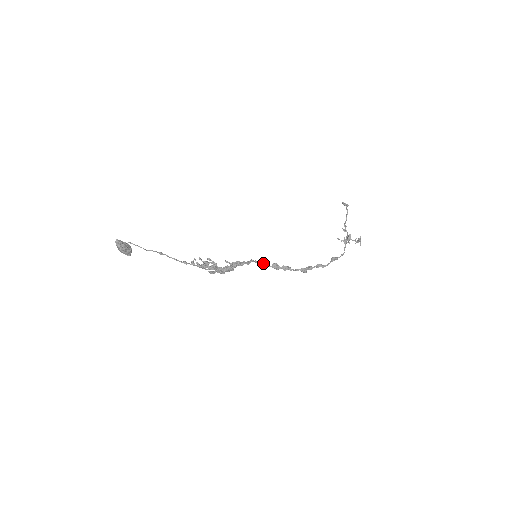
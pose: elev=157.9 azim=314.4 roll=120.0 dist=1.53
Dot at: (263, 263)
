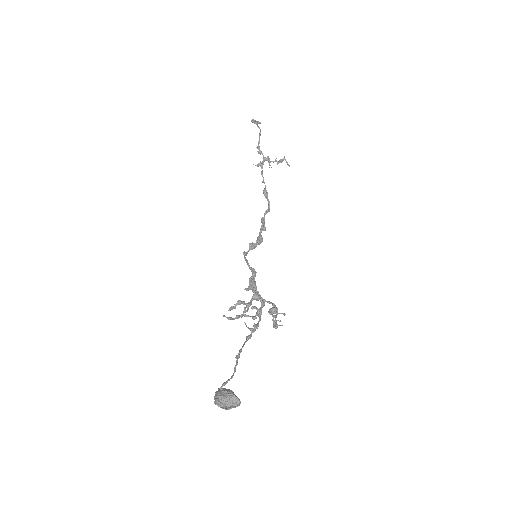
Dot at: (245, 253)
